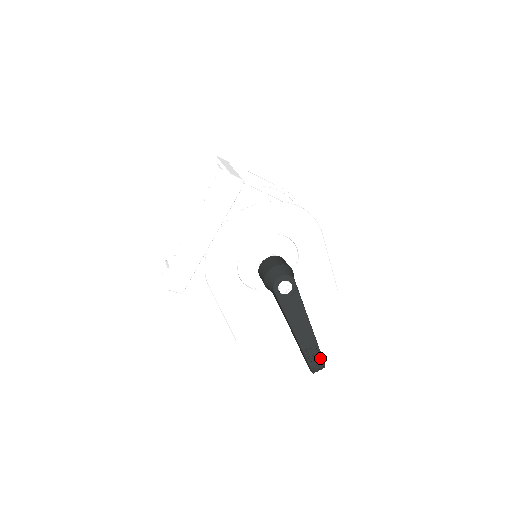
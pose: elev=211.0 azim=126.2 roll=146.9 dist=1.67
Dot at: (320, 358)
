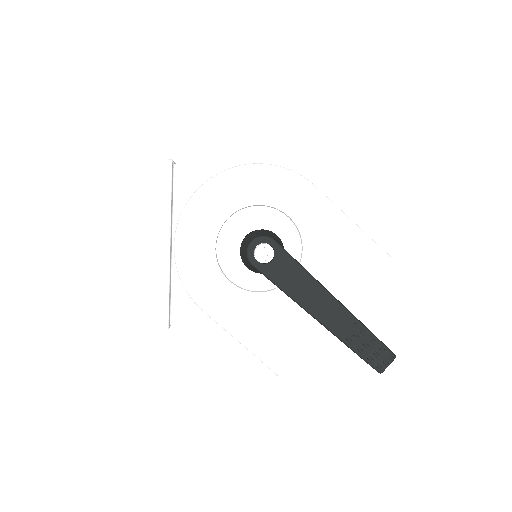
Dot at: (375, 342)
